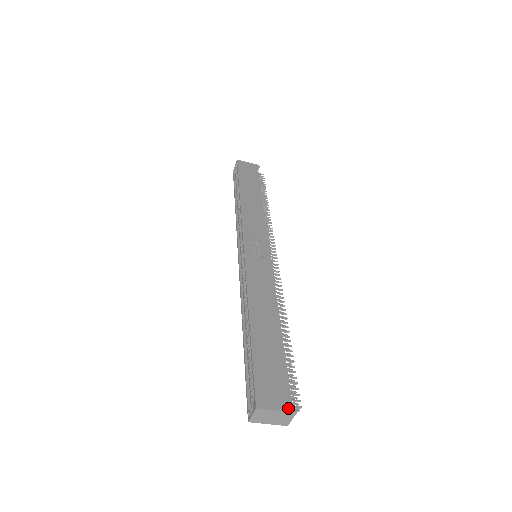
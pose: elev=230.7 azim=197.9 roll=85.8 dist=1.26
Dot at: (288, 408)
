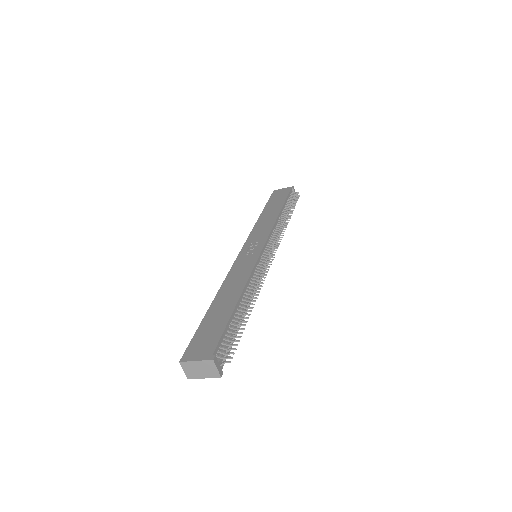
Dot at: (207, 358)
